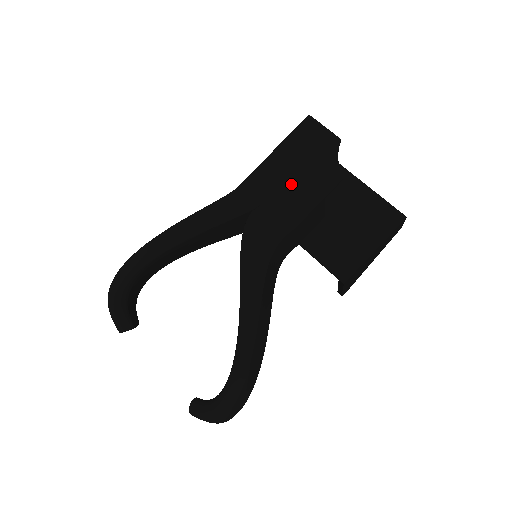
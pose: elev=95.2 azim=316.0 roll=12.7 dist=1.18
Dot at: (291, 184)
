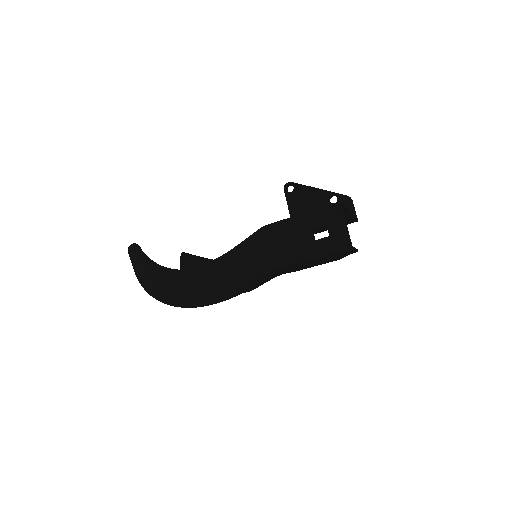
Dot at: (308, 265)
